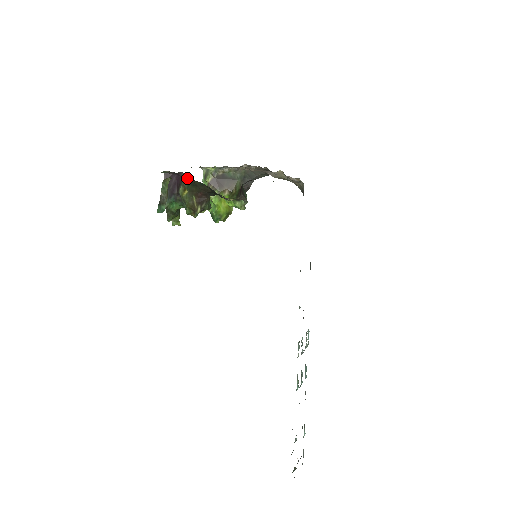
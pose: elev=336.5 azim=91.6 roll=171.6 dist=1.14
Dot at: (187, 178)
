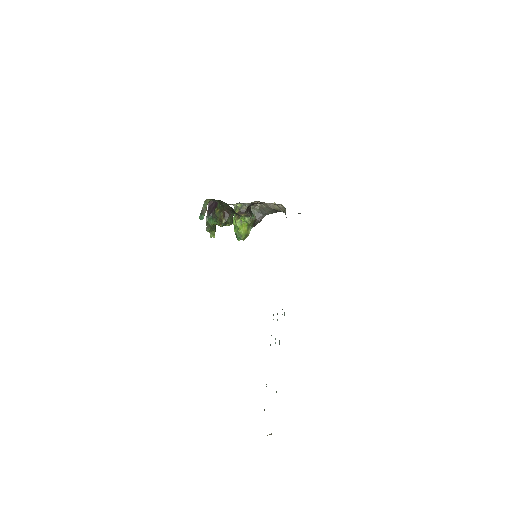
Dot at: (219, 201)
